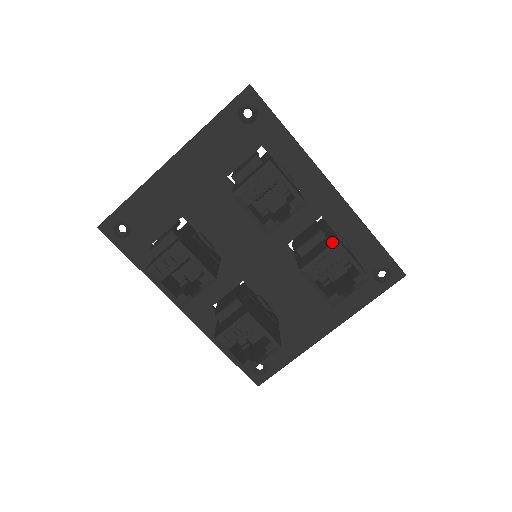
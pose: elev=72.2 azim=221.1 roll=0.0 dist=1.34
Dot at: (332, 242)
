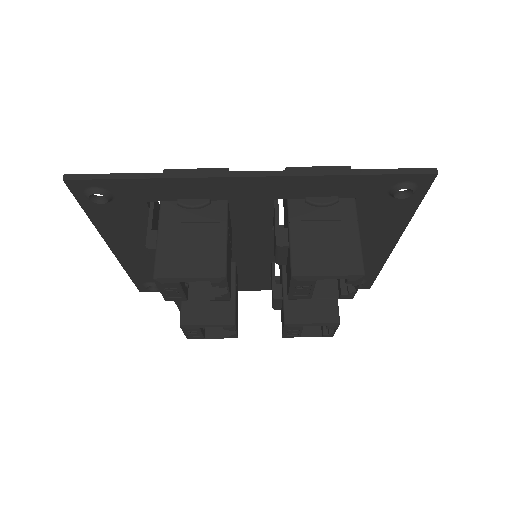
Dot at: occluded
